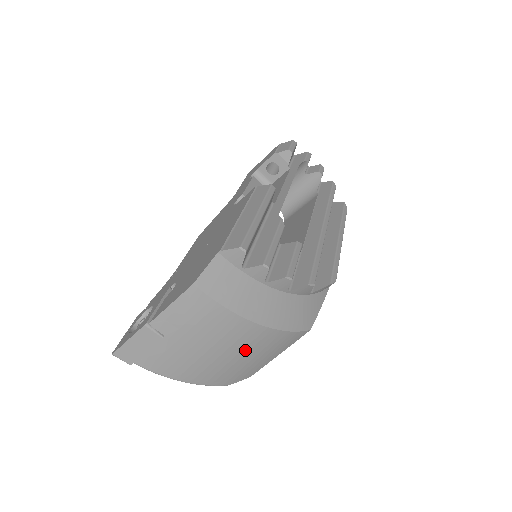
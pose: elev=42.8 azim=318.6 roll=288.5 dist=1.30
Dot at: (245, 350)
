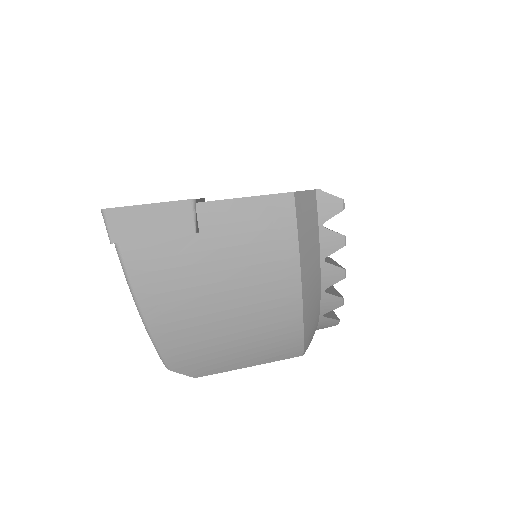
Dot at: (251, 324)
